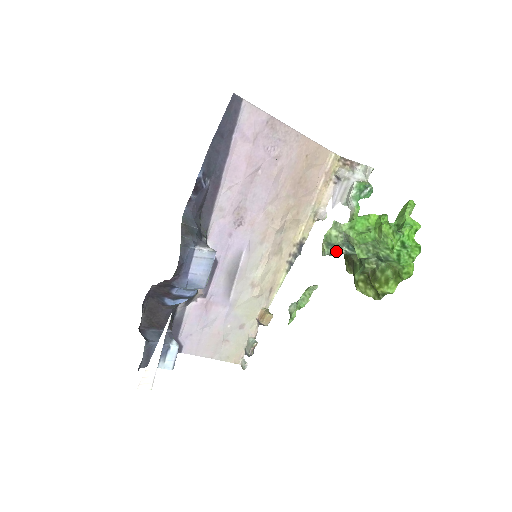
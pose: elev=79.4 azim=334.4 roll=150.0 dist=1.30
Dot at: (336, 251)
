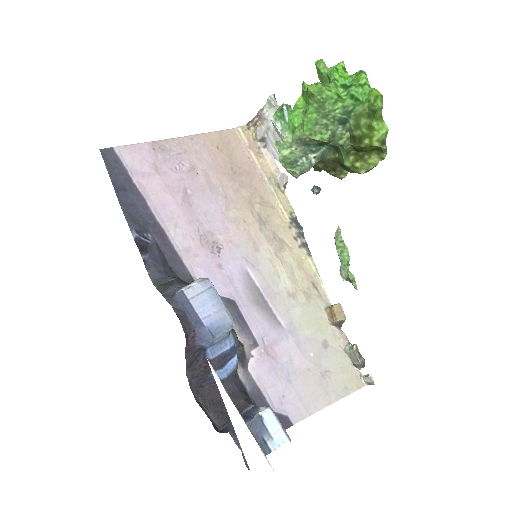
Dot at: (305, 164)
